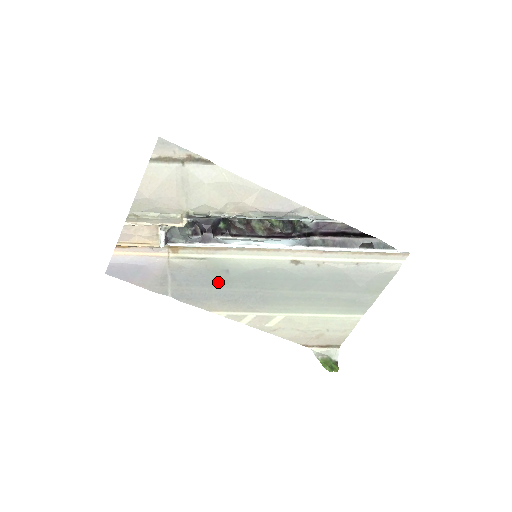
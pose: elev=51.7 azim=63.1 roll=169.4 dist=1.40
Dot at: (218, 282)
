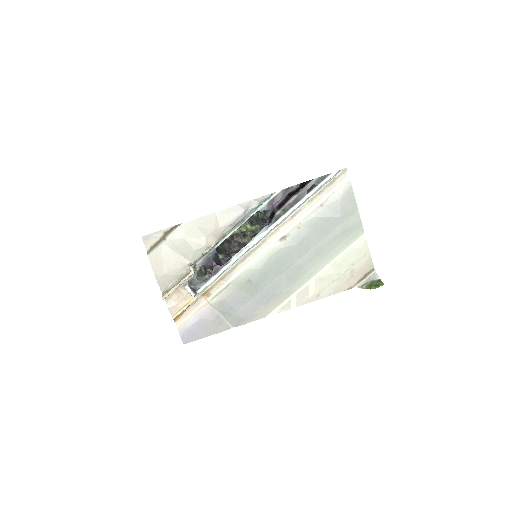
Dot at: (251, 293)
